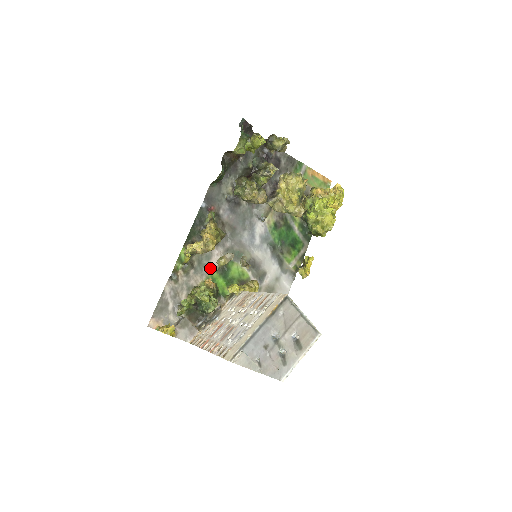
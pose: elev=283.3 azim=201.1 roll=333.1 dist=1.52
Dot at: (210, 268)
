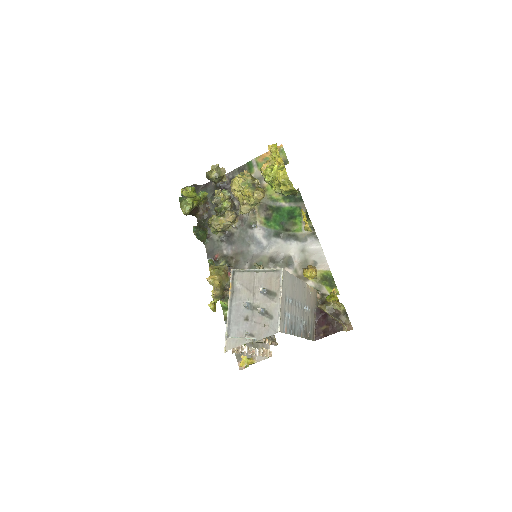
Dot at: occluded
